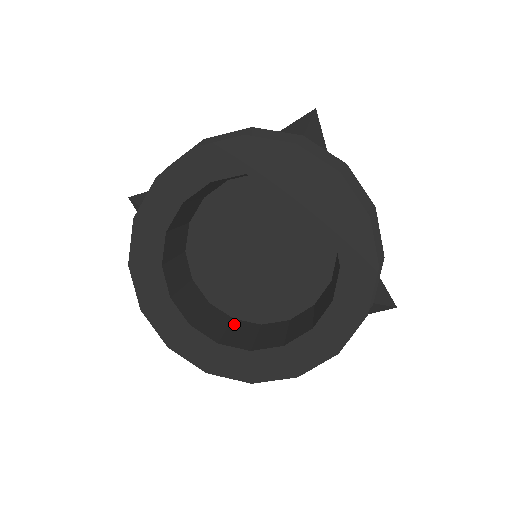
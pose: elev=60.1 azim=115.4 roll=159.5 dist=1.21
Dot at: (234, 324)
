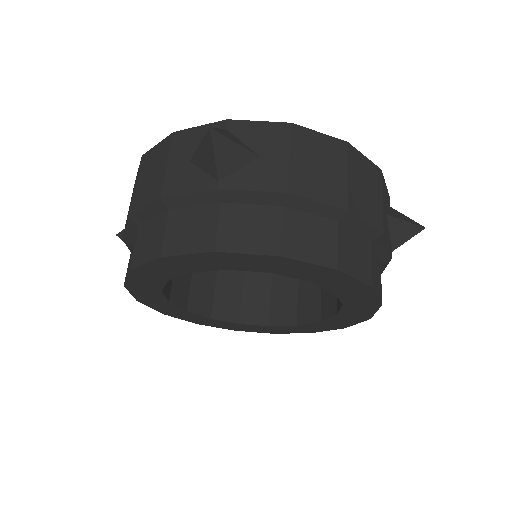
Dot at: (275, 277)
